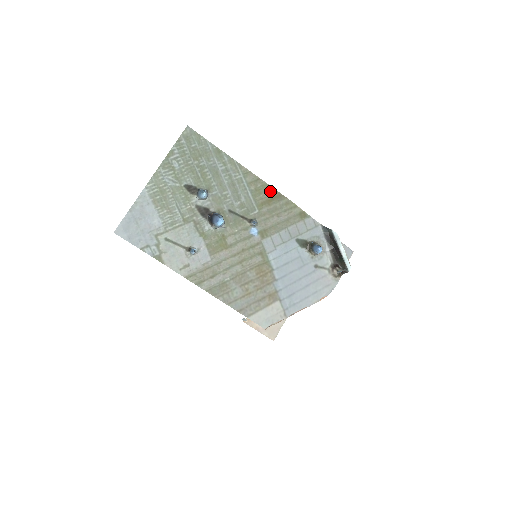
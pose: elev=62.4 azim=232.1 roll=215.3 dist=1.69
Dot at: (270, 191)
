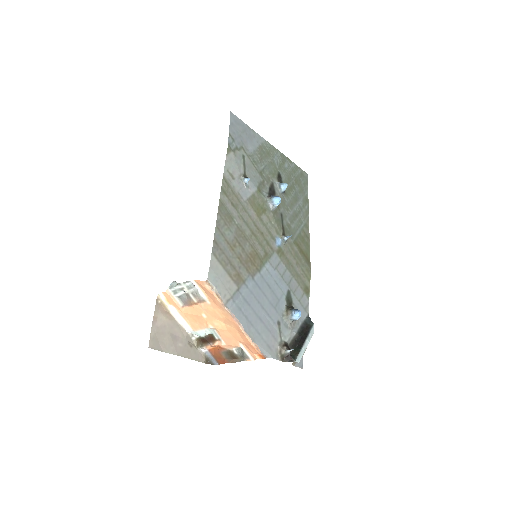
Dot at: (307, 251)
